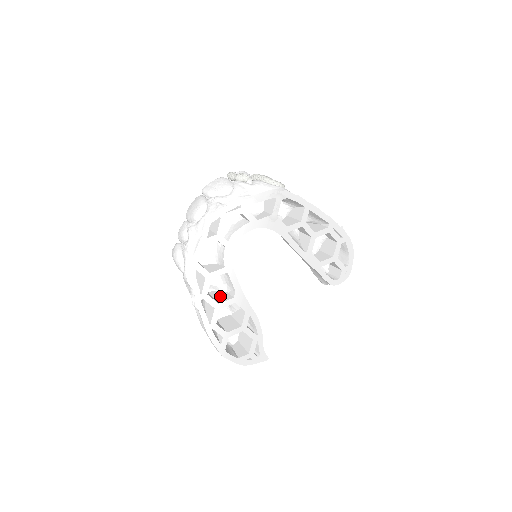
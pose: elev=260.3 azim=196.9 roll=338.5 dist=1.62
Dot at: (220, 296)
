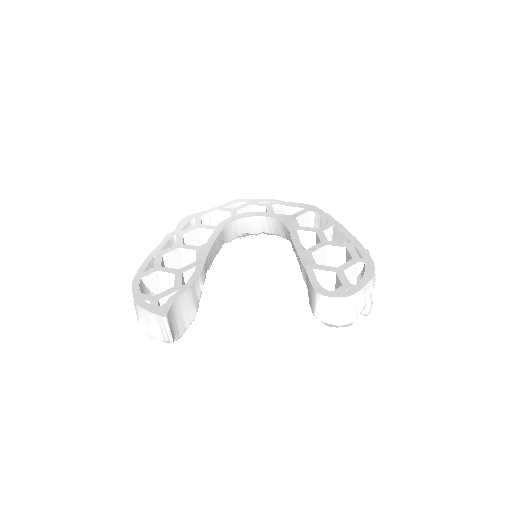
Dot at: occluded
